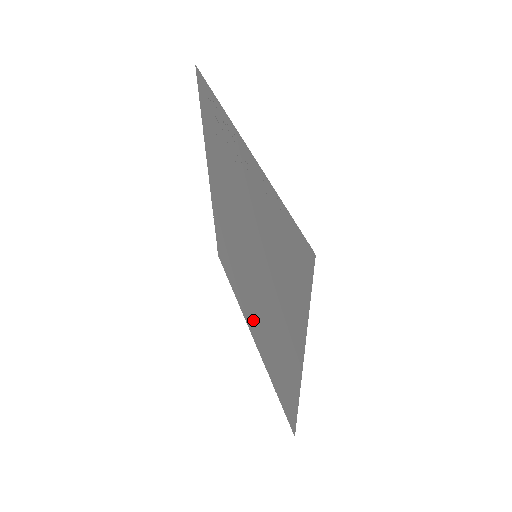
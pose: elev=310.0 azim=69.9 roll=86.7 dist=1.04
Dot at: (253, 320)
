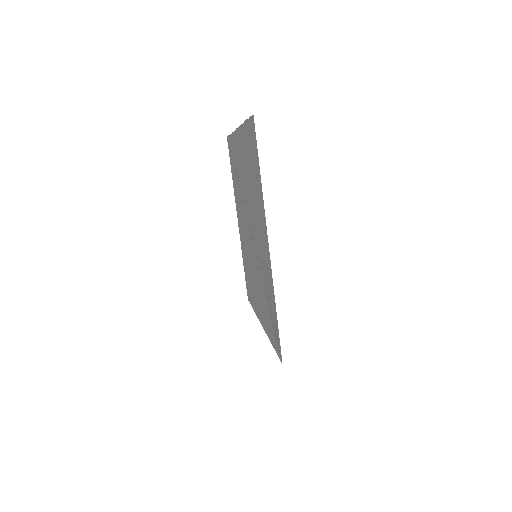
Dot at: (242, 232)
